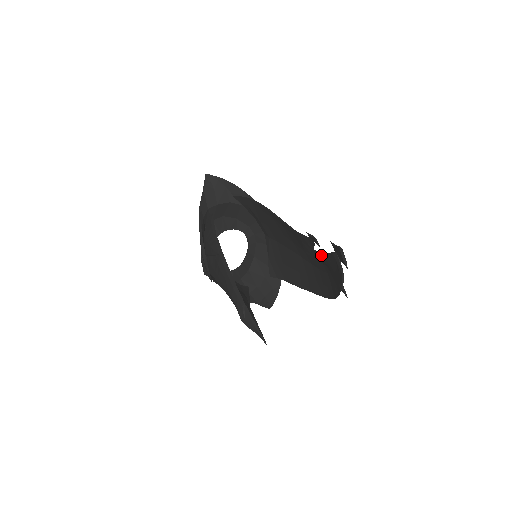
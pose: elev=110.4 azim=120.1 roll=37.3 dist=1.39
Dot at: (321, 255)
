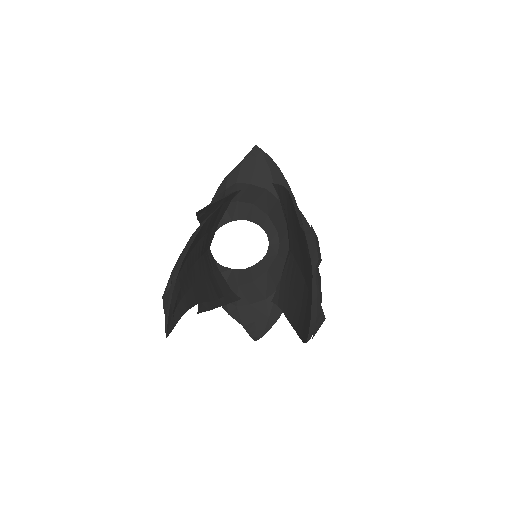
Dot at: occluded
